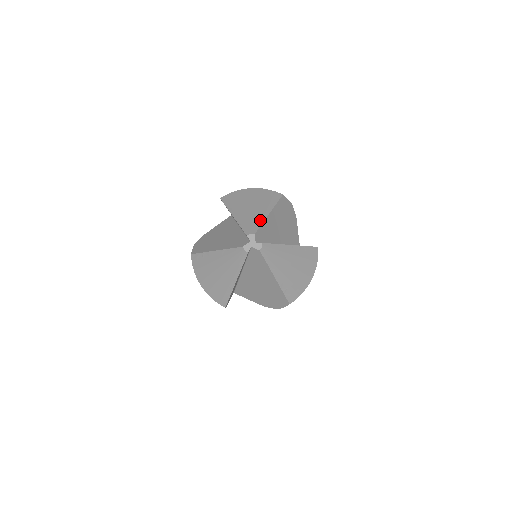
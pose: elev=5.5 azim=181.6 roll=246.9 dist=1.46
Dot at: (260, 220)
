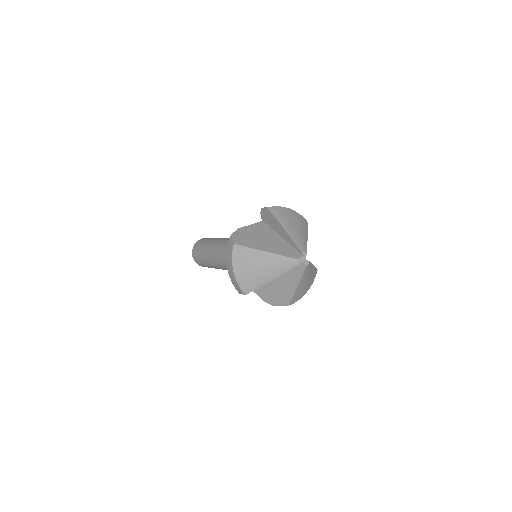
Dot at: (306, 241)
